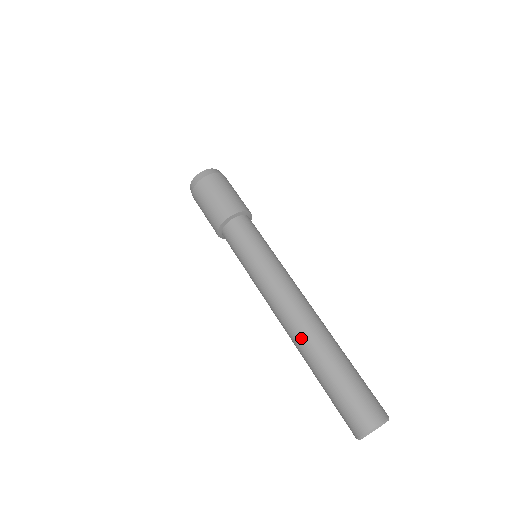
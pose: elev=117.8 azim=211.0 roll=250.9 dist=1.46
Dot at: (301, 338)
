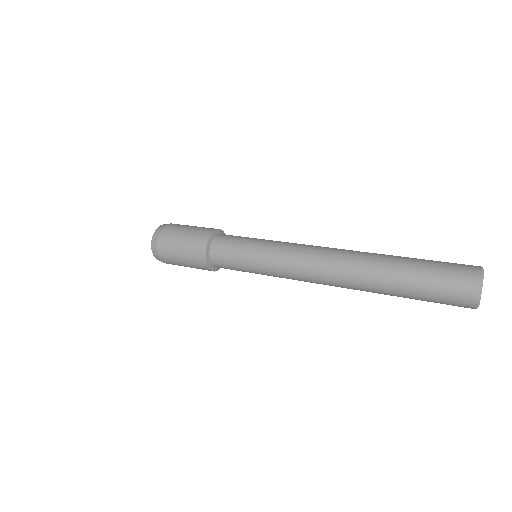
Dot at: (353, 277)
